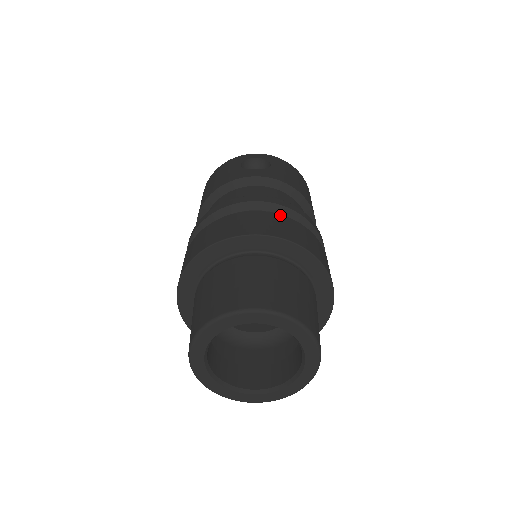
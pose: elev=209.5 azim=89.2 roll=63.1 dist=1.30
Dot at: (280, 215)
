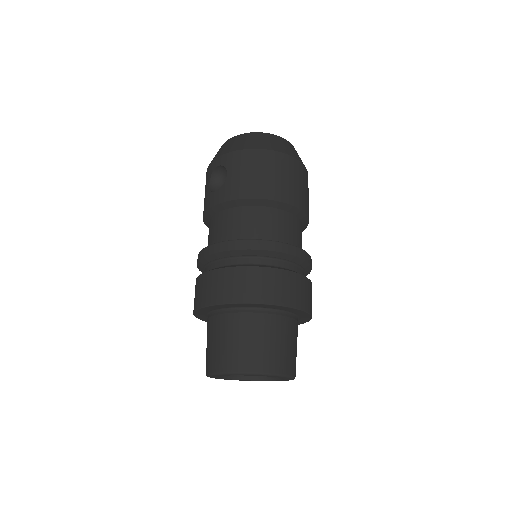
Dot at: (224, 269)
